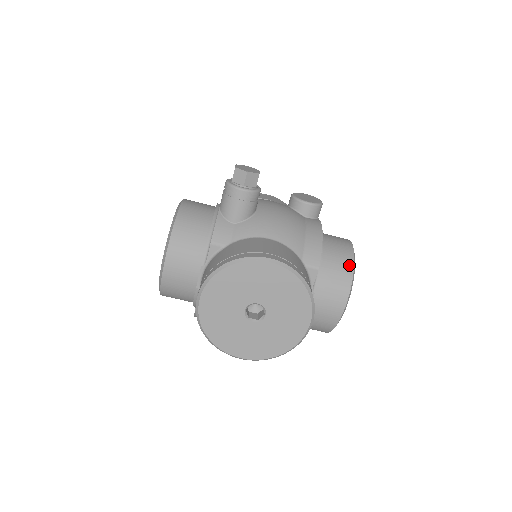
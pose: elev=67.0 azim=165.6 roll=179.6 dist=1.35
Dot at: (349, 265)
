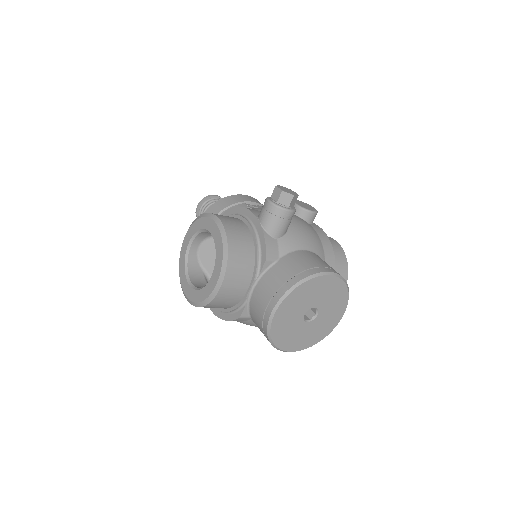
Dot at: (344, 261)
